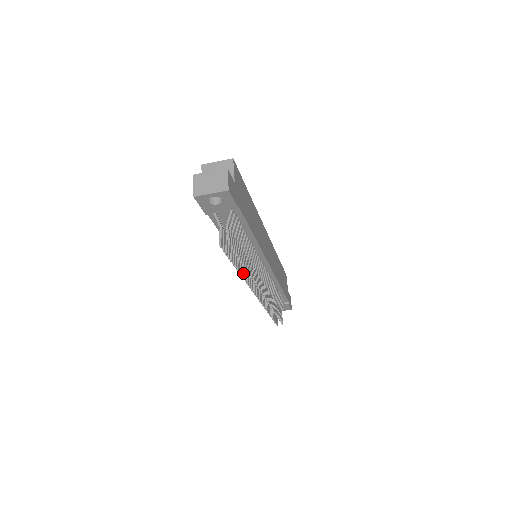
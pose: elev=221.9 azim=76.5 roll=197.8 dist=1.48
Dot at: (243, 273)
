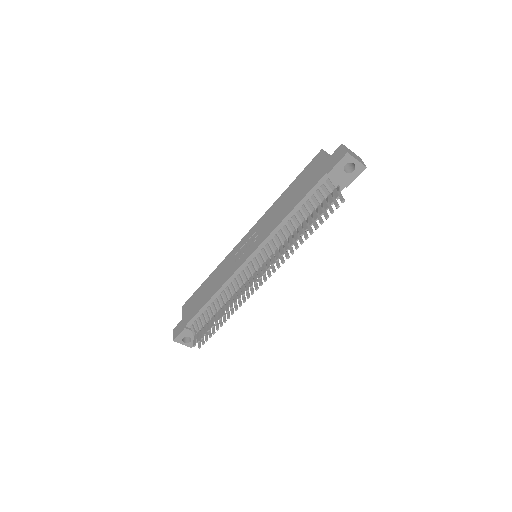
Dot at: (291, 244)
